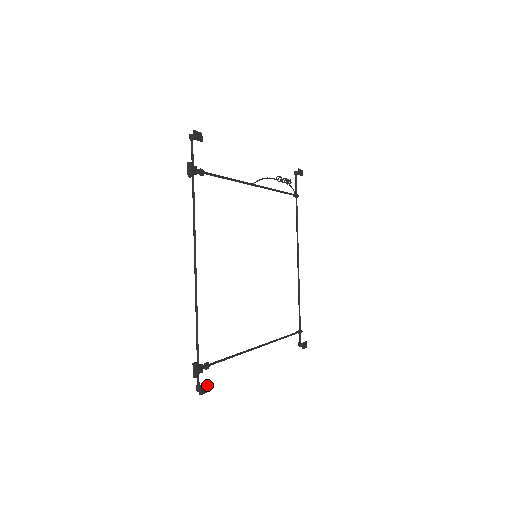
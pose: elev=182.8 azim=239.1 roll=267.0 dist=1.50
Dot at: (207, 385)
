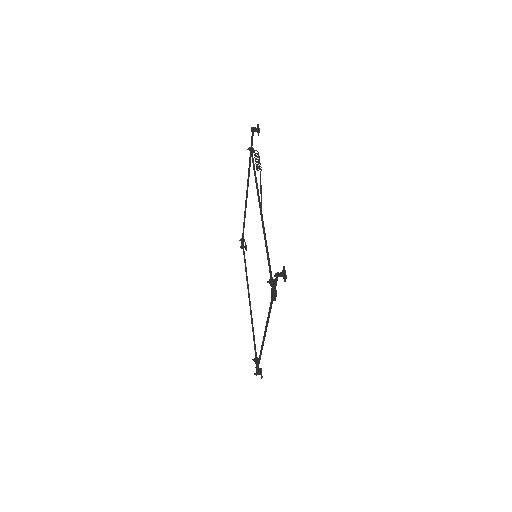
Dot at: (261, 370)
